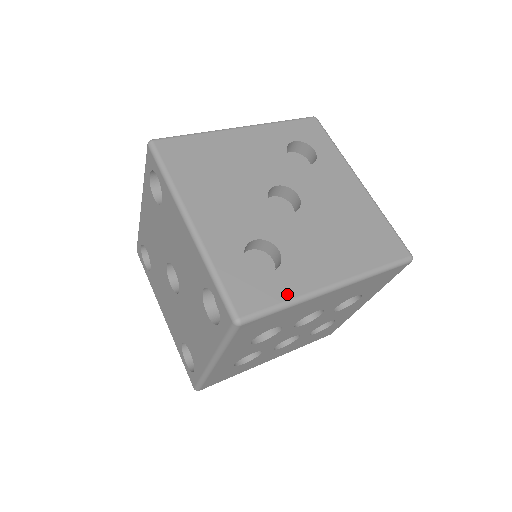
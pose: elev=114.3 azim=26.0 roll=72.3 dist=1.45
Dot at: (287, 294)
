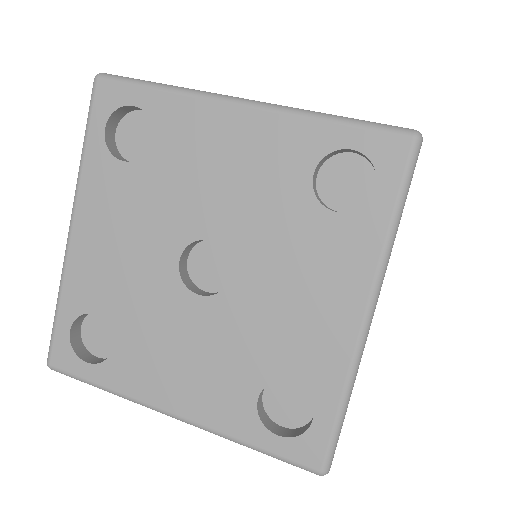
Dot at: occluded
